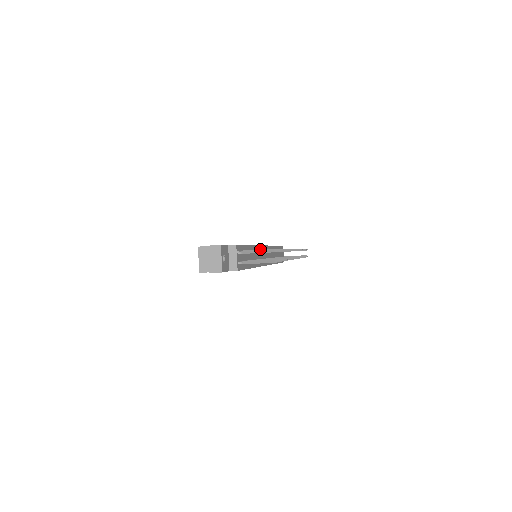
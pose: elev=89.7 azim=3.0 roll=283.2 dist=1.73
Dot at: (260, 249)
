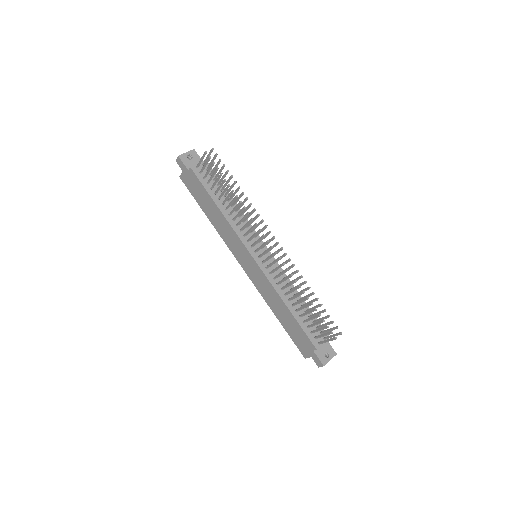
Dot at: occluded
